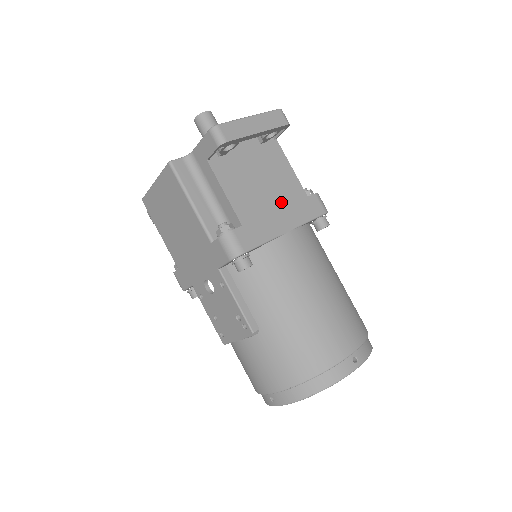
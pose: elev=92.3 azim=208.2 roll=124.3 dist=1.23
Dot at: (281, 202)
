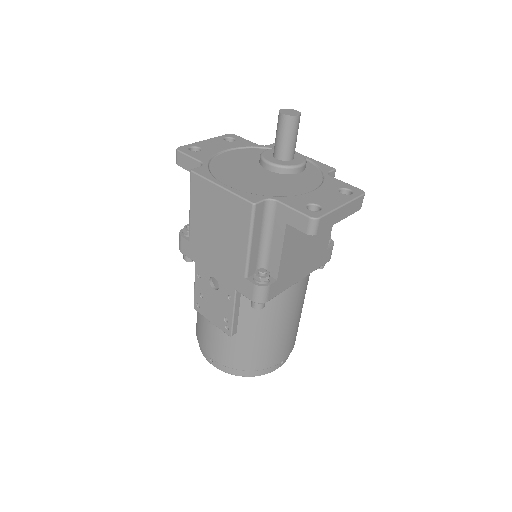
Dot at: (310, 256)
